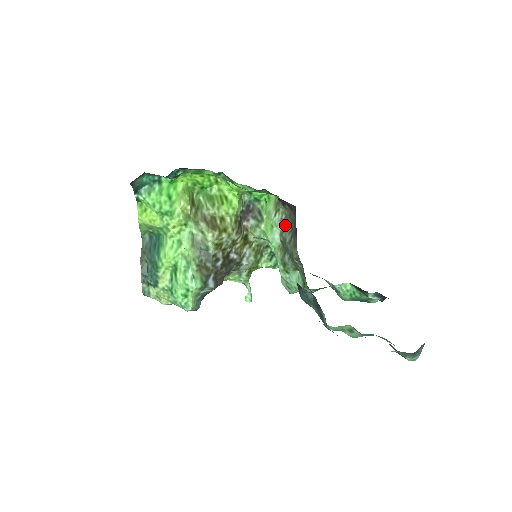
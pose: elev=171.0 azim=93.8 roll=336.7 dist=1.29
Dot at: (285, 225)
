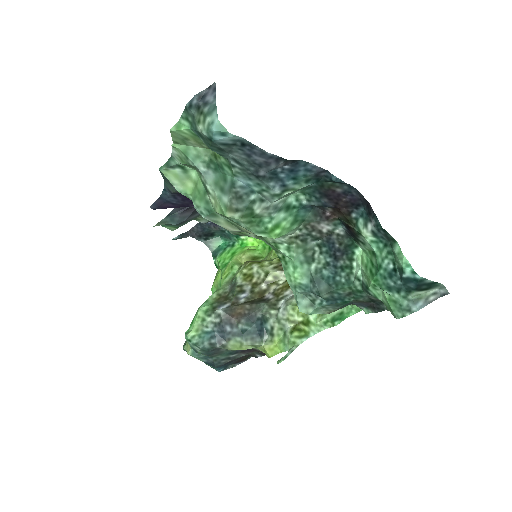
Dot at: occluded
